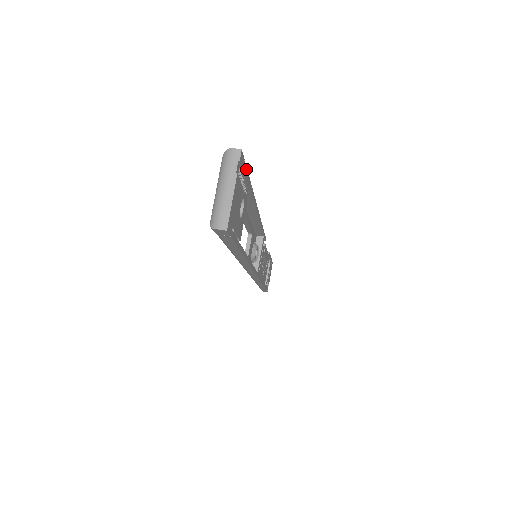
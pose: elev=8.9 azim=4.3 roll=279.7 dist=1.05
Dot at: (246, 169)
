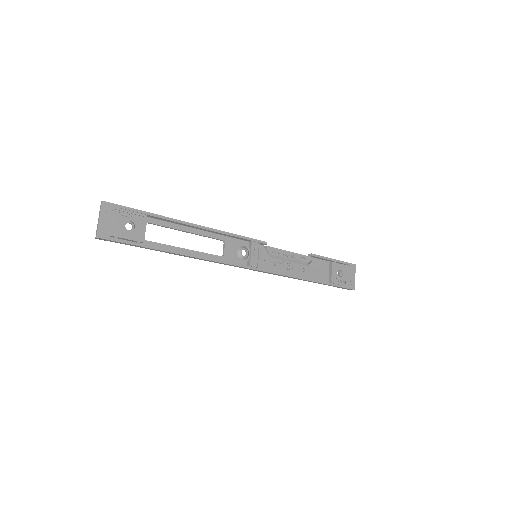
Dot at: (125, 207)
